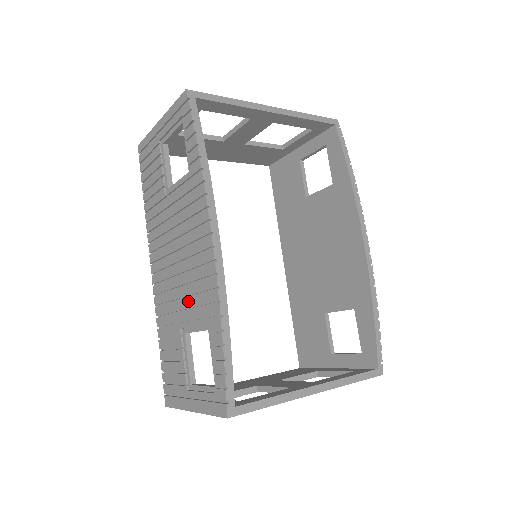
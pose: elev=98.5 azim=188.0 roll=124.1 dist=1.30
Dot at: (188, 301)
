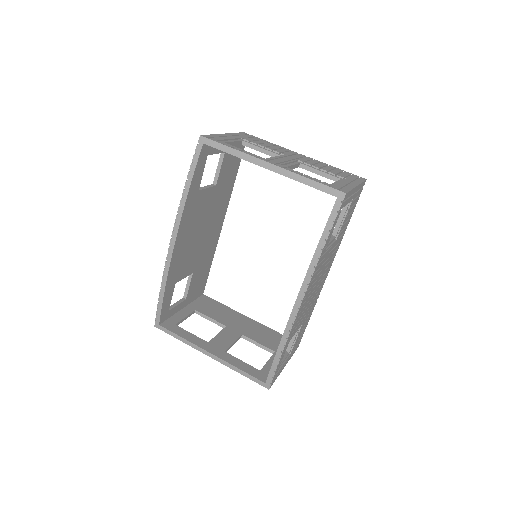
Dot at: occluded
